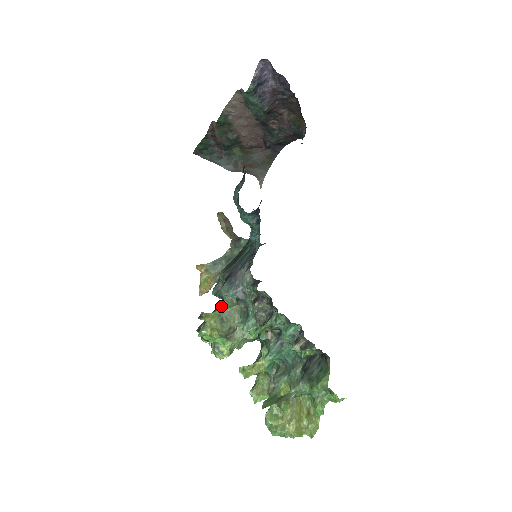
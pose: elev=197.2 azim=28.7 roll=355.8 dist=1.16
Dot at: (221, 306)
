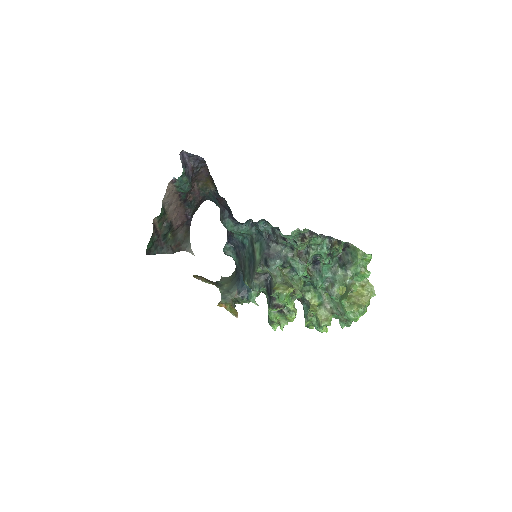
Dot at: (275, 281)
